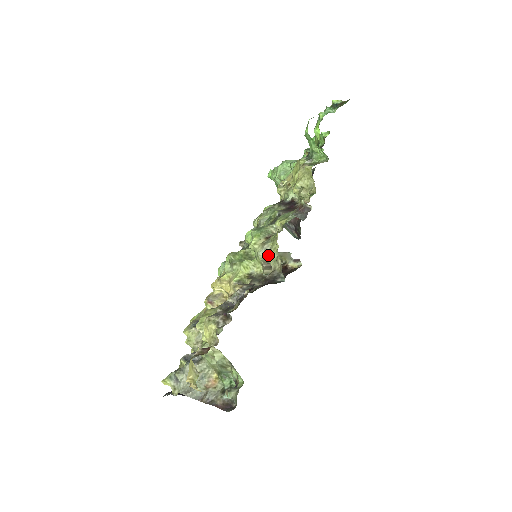
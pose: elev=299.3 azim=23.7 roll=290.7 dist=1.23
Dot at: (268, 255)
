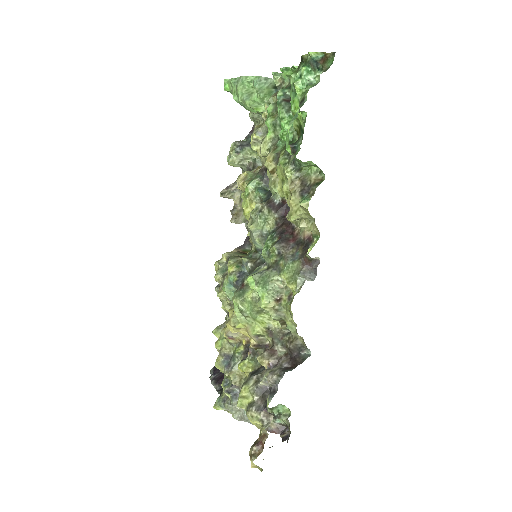
Dot at: (284, 319)
